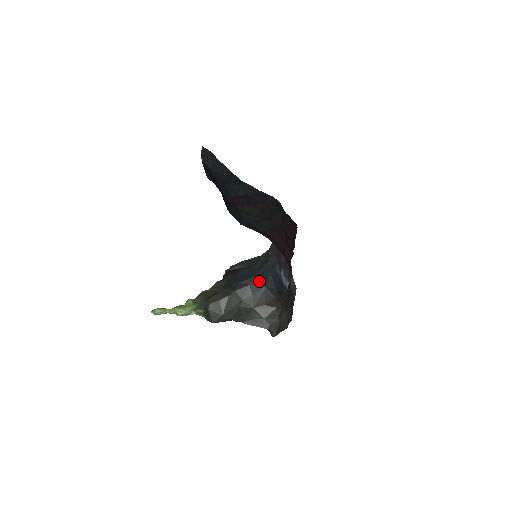
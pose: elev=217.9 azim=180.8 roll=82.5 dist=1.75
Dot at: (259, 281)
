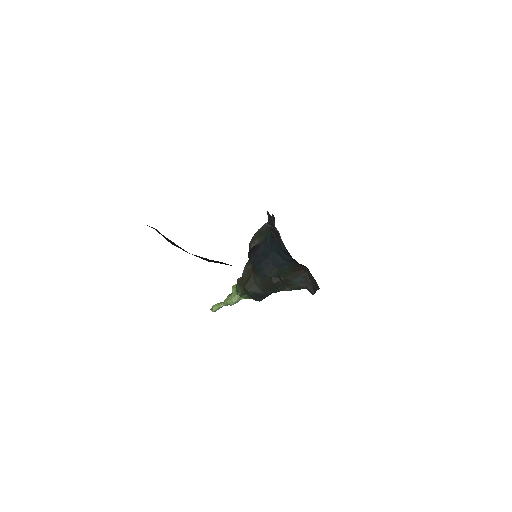
Dot at: (276, 257)
